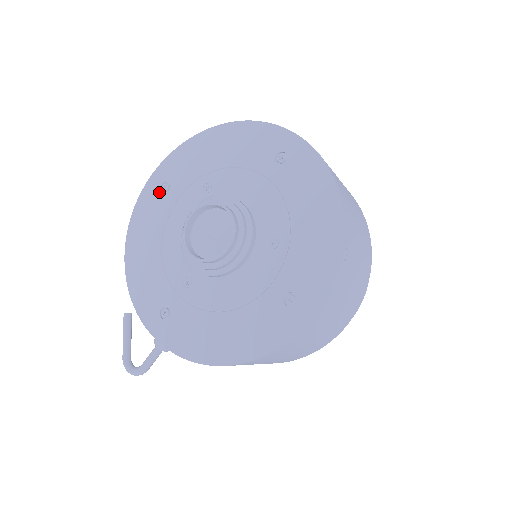
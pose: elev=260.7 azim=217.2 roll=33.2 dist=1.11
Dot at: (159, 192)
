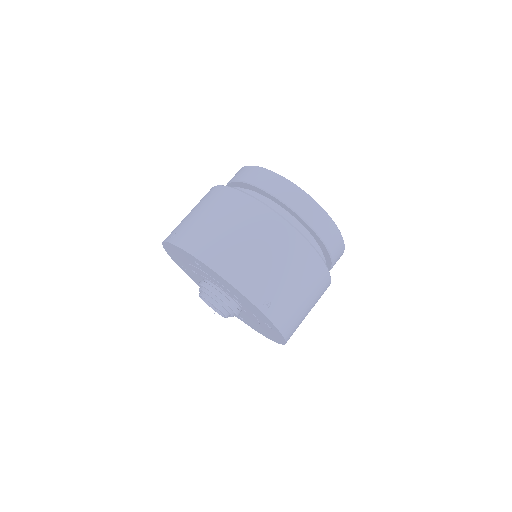
Dot at: (185, 270)
